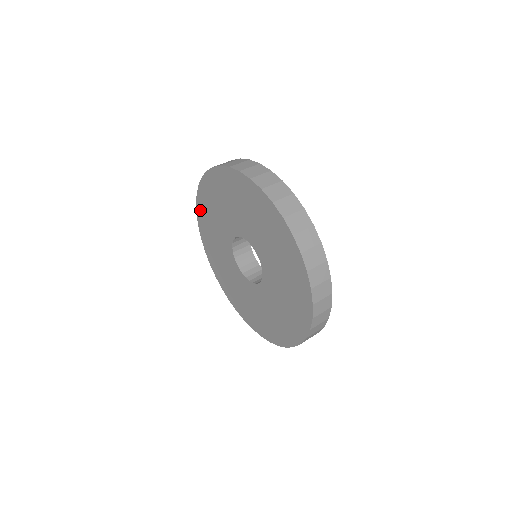
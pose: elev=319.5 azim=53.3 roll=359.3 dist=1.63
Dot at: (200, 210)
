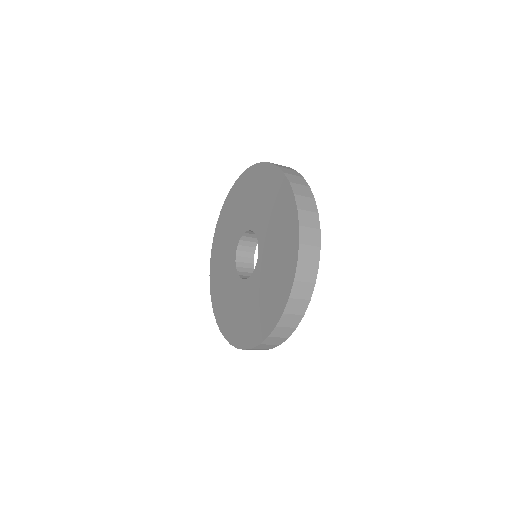
Dot at: (222, 325)
